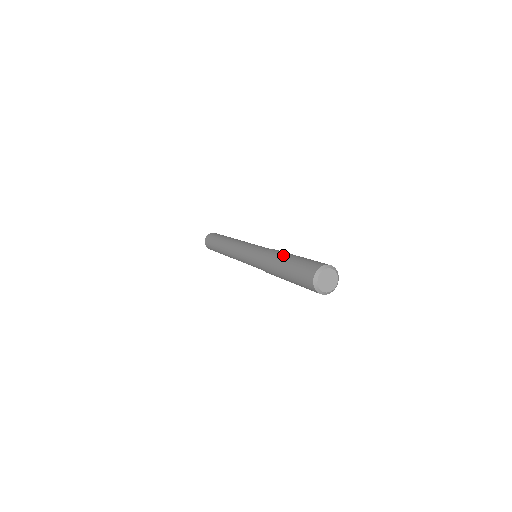
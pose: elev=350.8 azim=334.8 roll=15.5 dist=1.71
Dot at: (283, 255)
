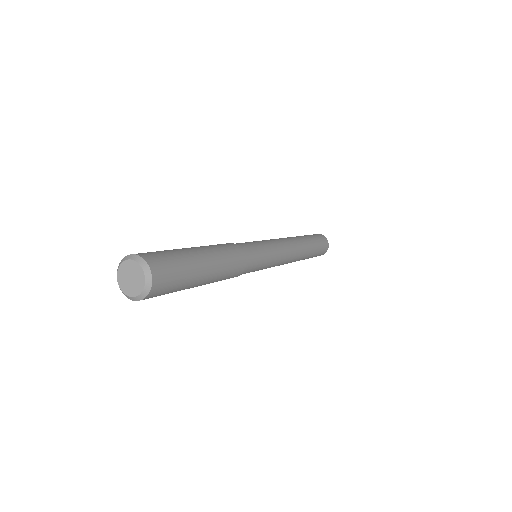
Dot at: occluded
